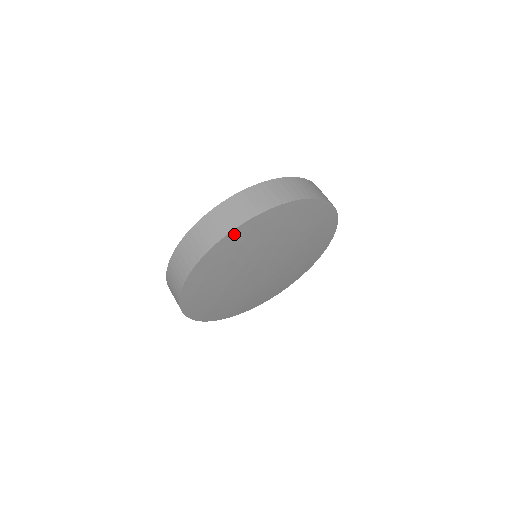
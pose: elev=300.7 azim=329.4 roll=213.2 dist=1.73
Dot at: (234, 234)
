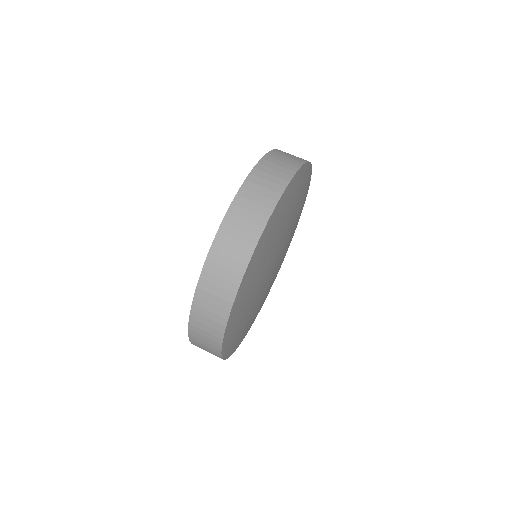
Dot at: (300, 172)
